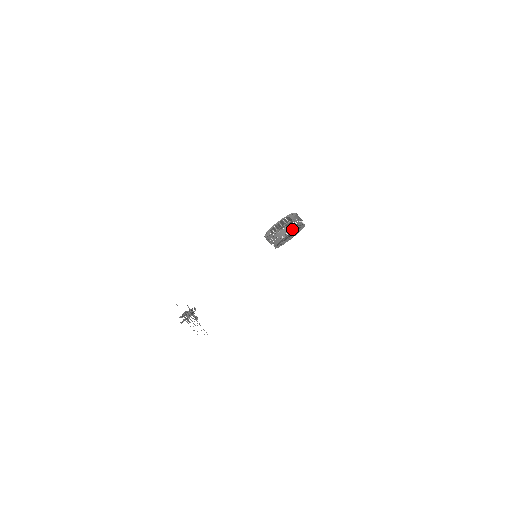
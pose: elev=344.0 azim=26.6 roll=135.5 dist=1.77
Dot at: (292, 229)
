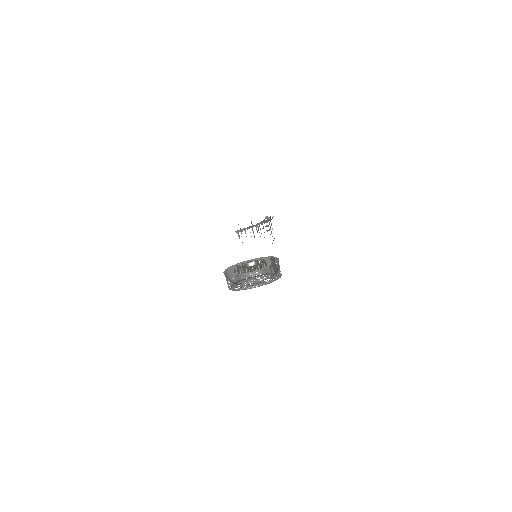
Dot at: occluded
